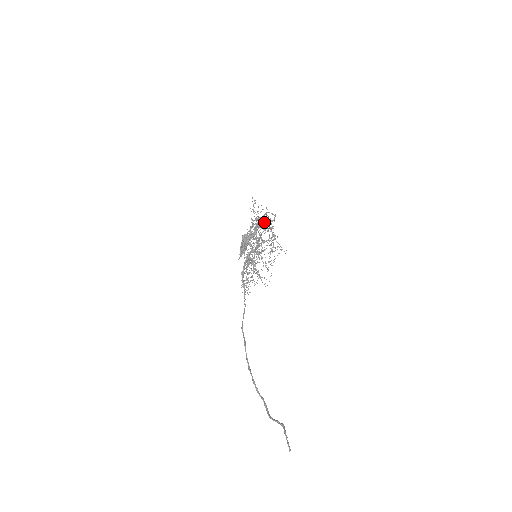
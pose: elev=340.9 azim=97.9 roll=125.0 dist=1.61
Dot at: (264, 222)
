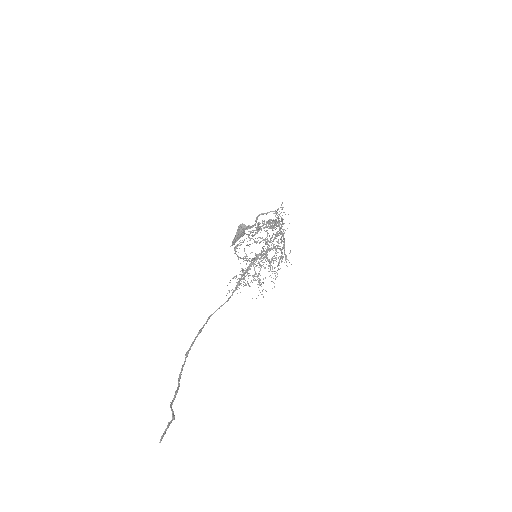
Dot at: (275, 224)
